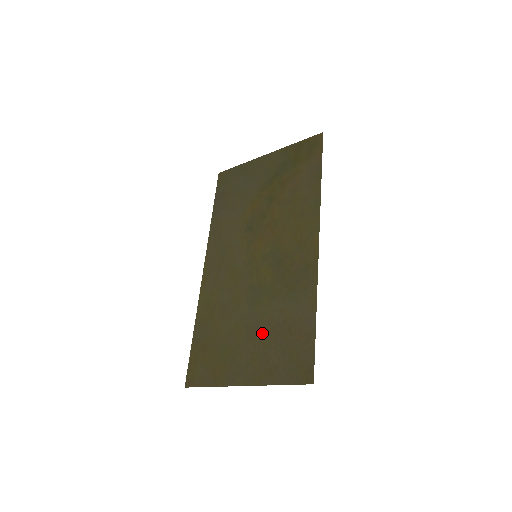
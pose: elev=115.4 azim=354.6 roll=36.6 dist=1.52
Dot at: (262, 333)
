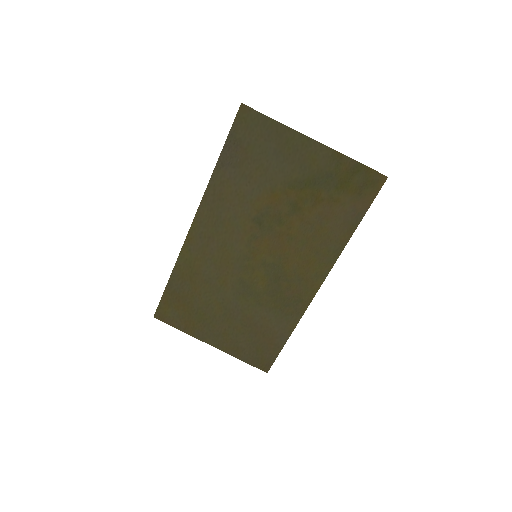
Dot at: (239, 322)
